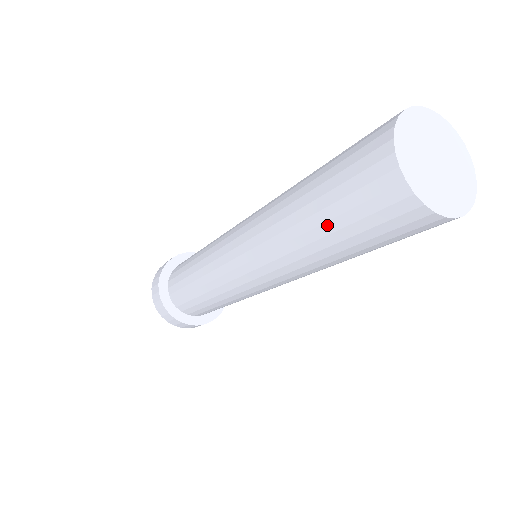
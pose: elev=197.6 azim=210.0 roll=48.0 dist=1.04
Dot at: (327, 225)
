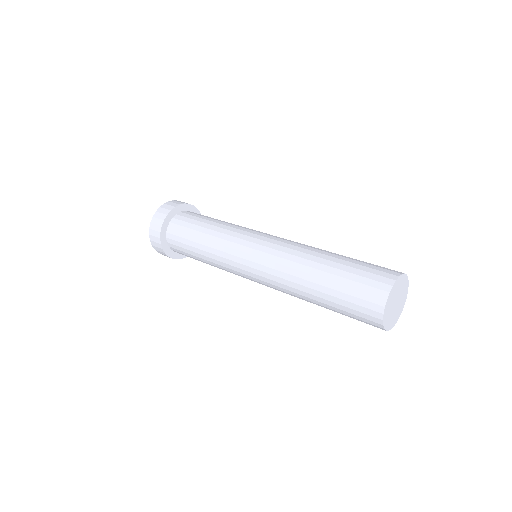
Dot at: occluded
